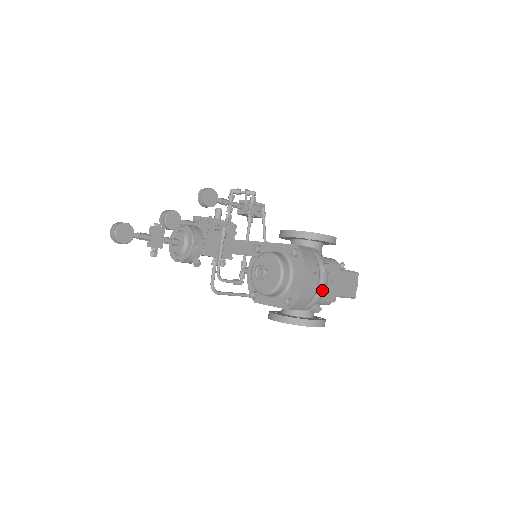
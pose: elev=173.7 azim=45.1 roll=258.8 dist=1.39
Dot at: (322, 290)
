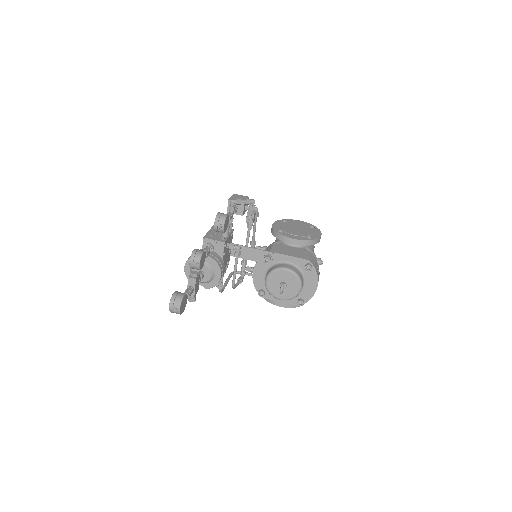
Dot at: occluded
